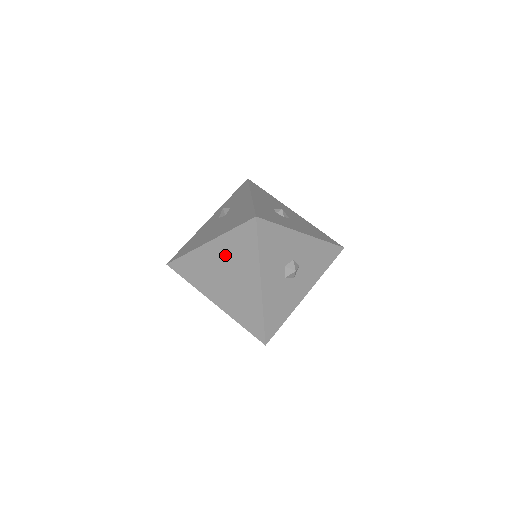
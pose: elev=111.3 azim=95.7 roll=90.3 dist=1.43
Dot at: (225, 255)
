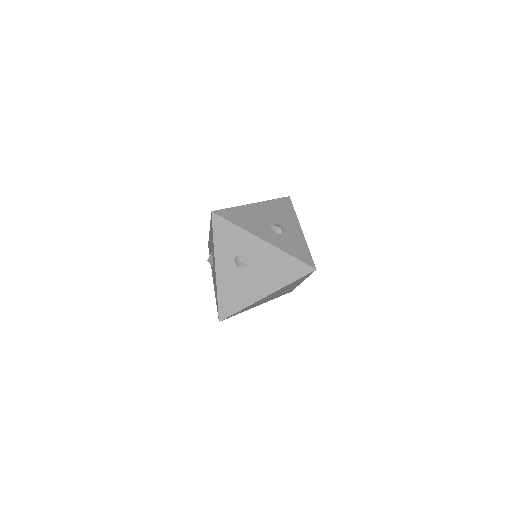
Dot at: occluded
